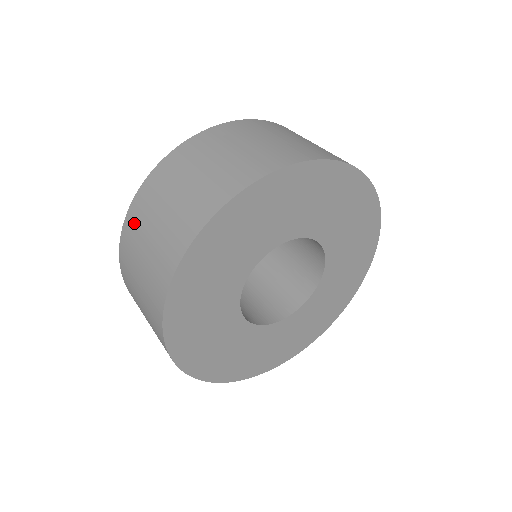
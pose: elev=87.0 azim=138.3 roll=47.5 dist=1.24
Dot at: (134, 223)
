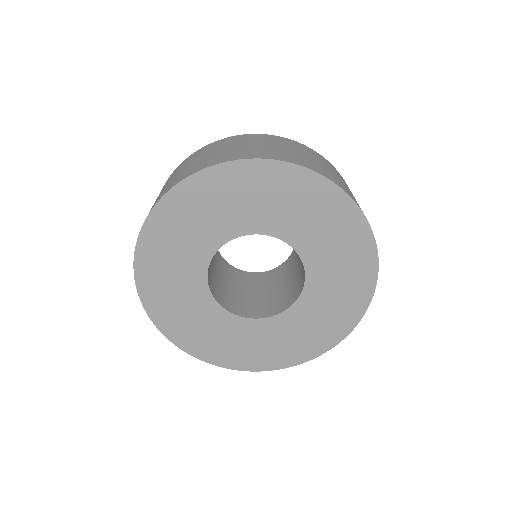
Dot at: (219, 143)
